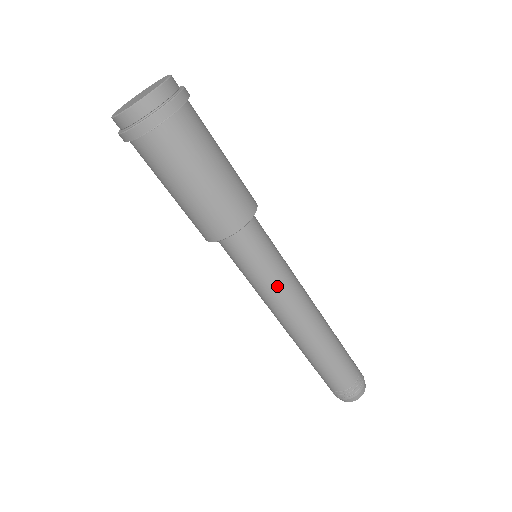
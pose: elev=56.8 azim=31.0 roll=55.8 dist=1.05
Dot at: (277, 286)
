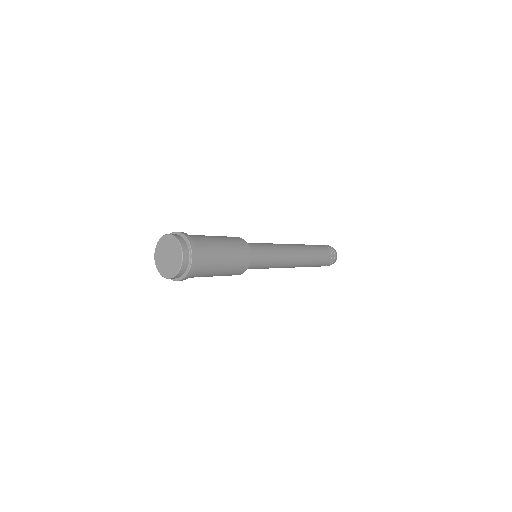
Dot at: occluded
